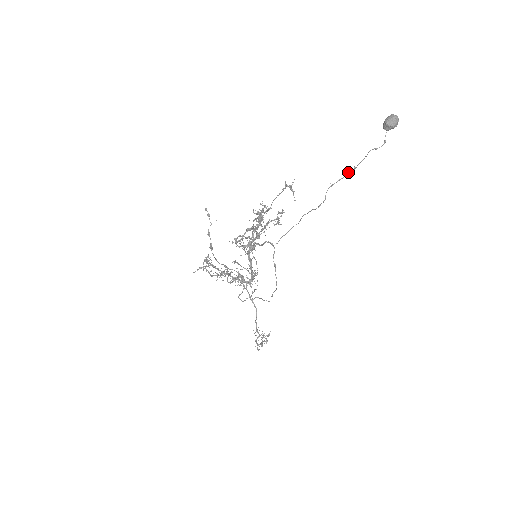
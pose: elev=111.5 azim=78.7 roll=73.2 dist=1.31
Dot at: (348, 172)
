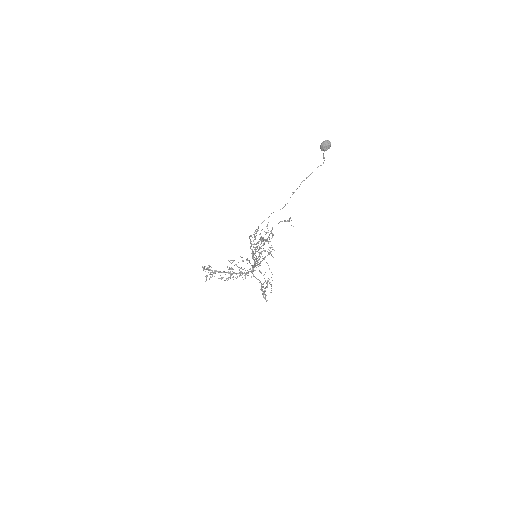
Dot at: occluded
